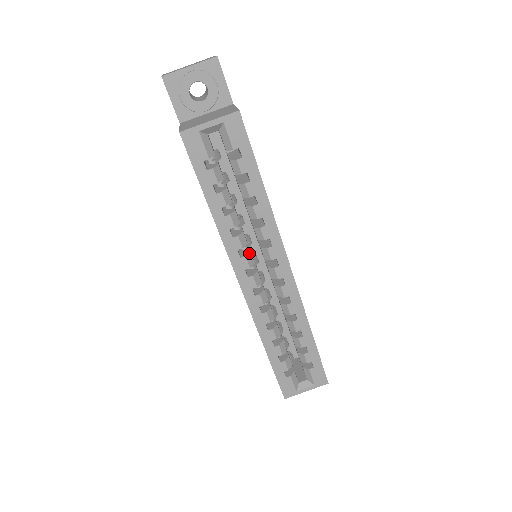
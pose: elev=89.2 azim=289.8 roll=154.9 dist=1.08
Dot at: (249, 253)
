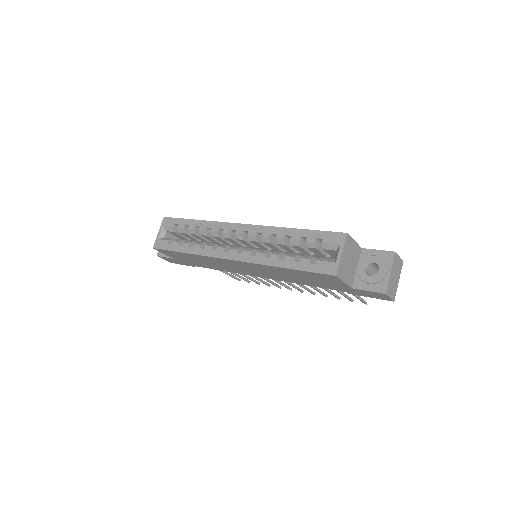
Dot at: (220, 245)
